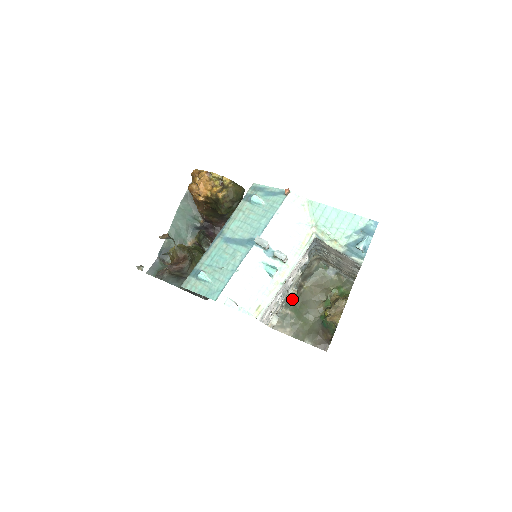
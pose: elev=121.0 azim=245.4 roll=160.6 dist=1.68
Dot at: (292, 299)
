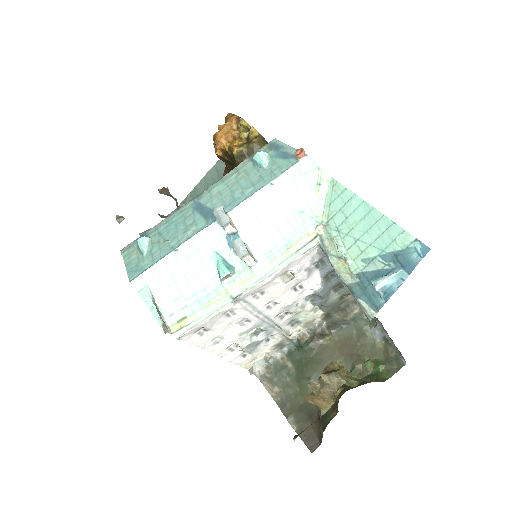
Dot at: (300, 347)
